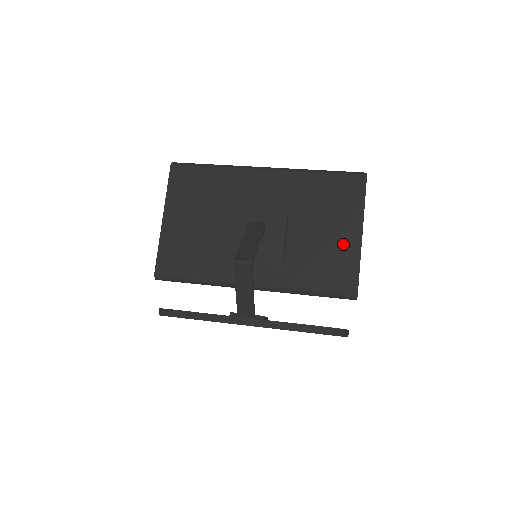
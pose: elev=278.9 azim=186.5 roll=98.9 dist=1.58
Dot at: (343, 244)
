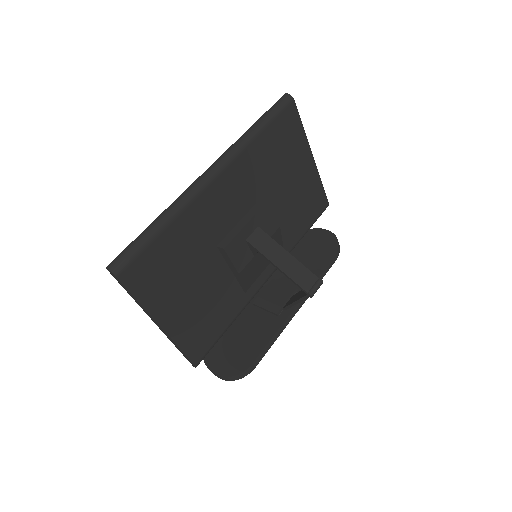
Dot at: (306, 179)
